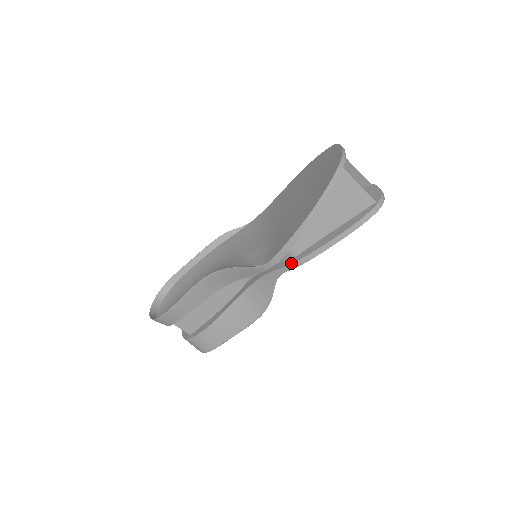
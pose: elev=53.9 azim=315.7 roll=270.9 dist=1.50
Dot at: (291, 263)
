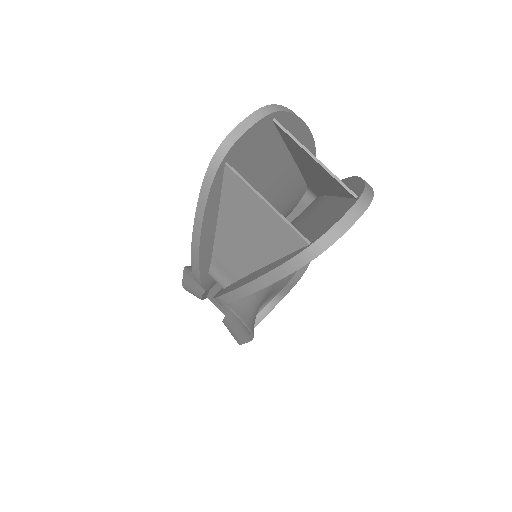
Dot at: (214, 297)
